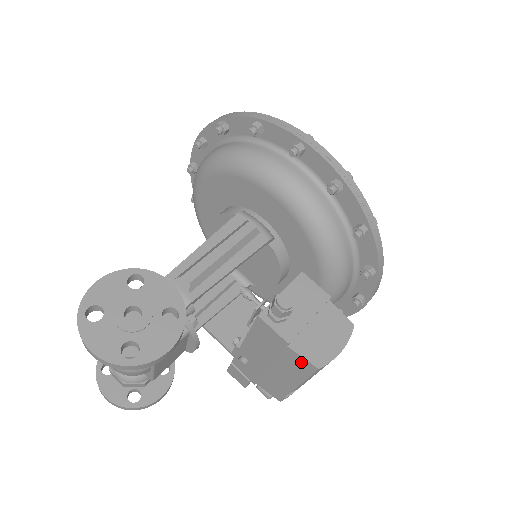
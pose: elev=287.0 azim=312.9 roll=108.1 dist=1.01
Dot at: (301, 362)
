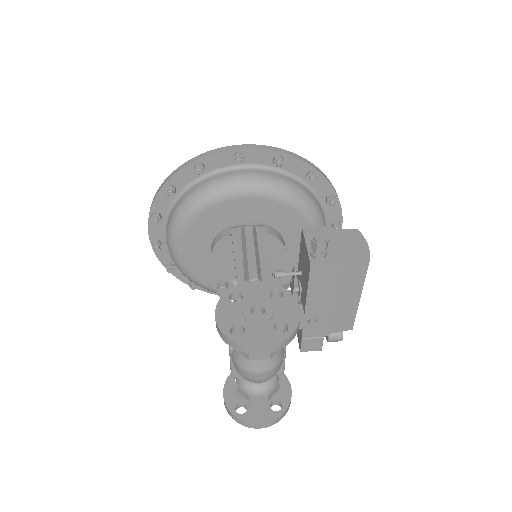
Dot at: (356, 270)
